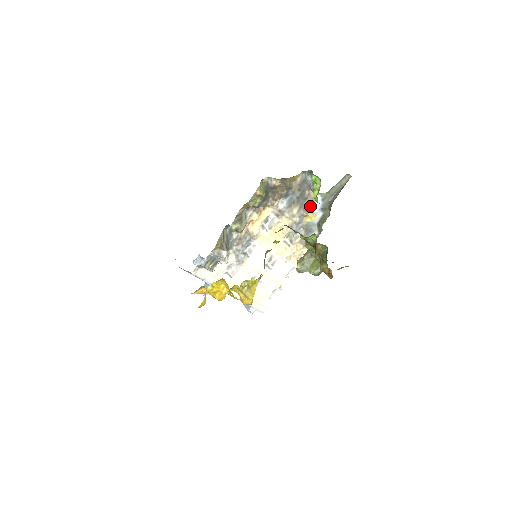
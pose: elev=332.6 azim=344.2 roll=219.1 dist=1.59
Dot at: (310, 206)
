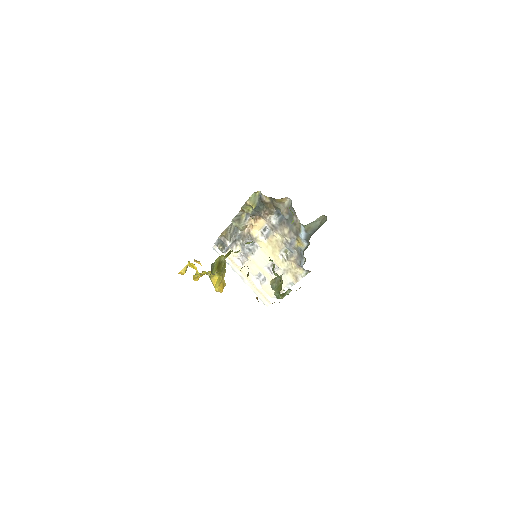
Dot at: (299, 232)
